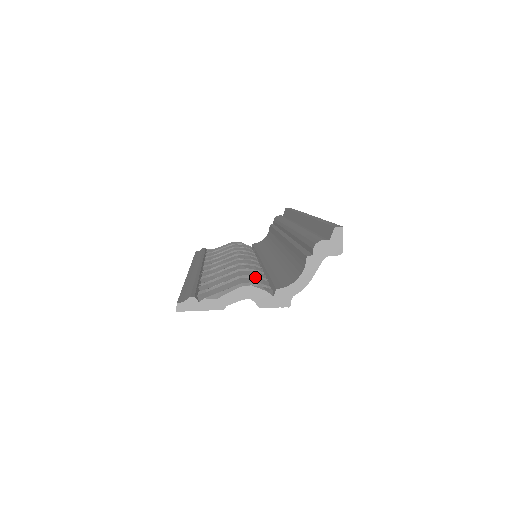
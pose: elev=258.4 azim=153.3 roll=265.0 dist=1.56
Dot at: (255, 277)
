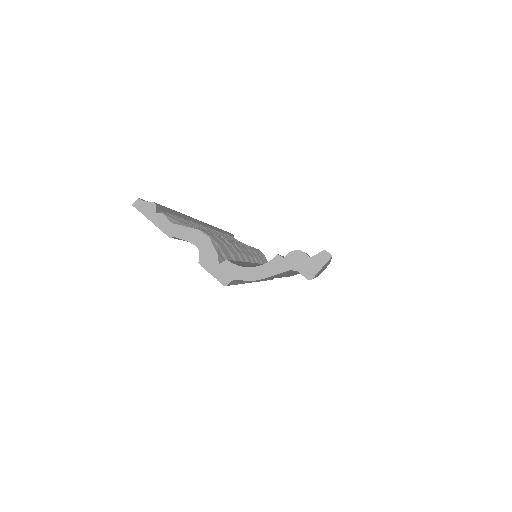
Dot at: (227, 249)
